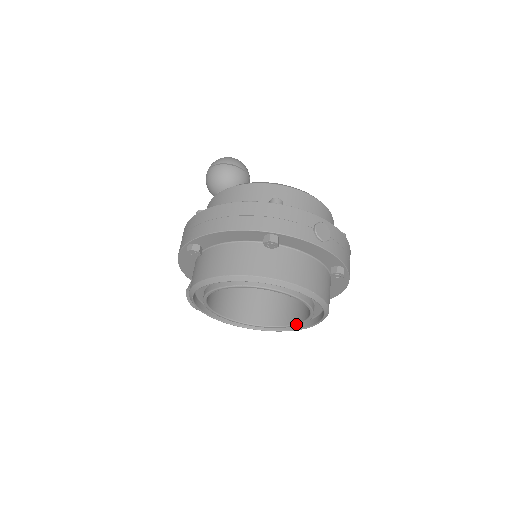
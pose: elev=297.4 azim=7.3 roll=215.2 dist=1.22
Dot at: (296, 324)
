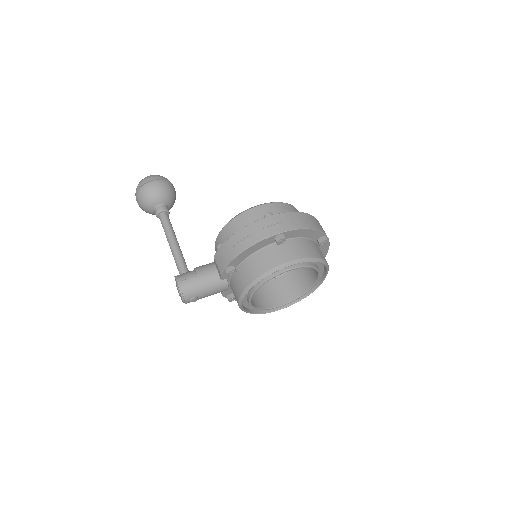
Dot at: (281, 305)
